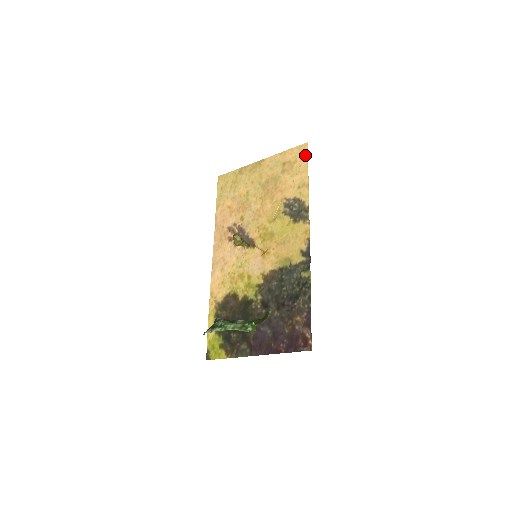
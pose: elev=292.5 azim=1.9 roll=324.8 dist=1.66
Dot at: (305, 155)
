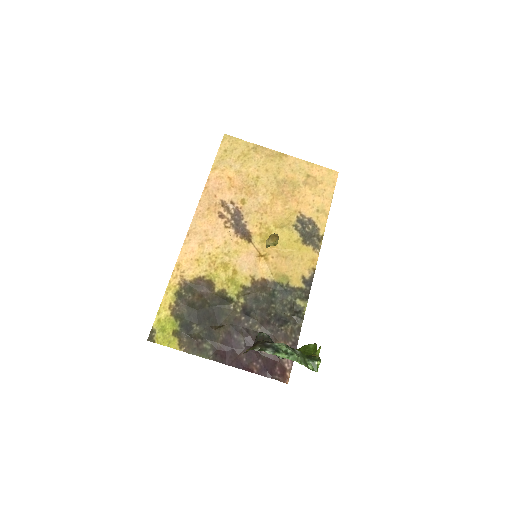
Dot at: (333, 183)
